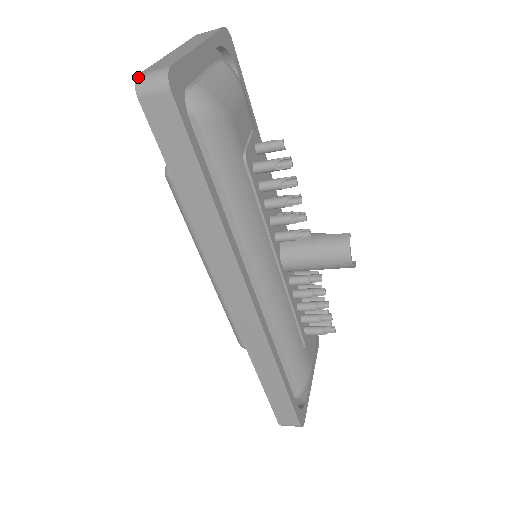
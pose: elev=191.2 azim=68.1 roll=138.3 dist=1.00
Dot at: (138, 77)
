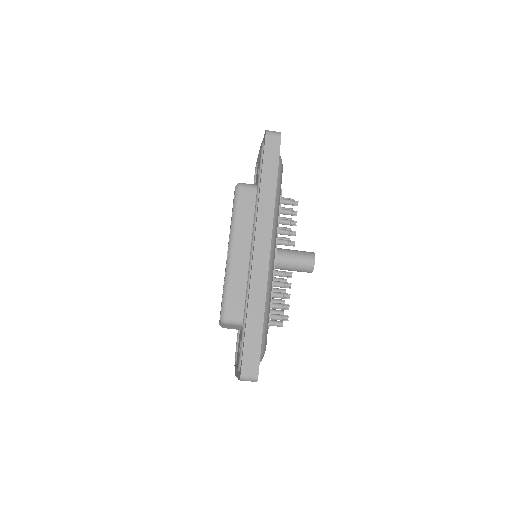
Dot at: (267, 130)
